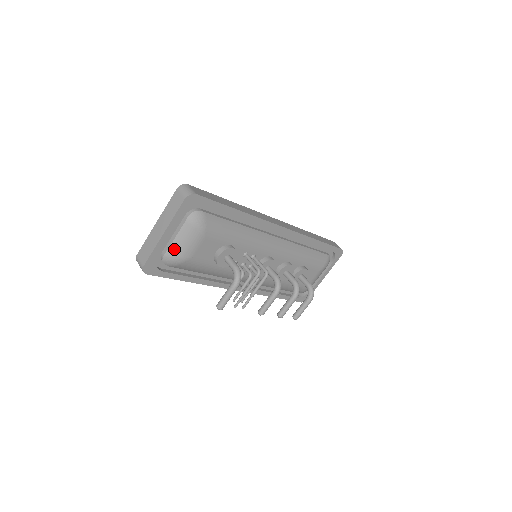
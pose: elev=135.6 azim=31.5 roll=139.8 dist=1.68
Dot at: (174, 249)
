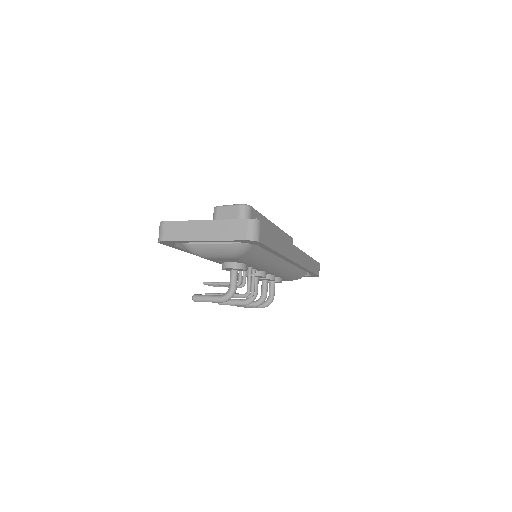
Dot at: (200, 248)
